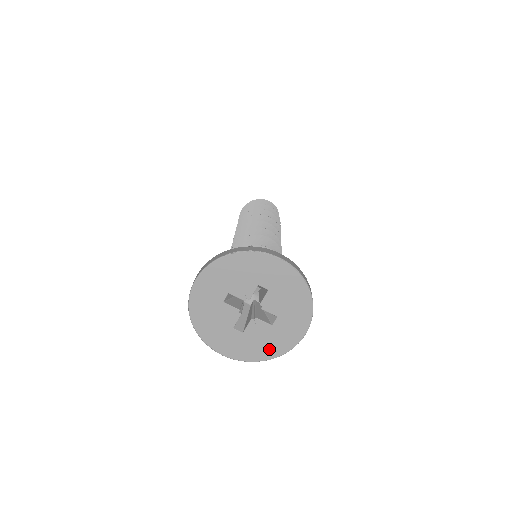
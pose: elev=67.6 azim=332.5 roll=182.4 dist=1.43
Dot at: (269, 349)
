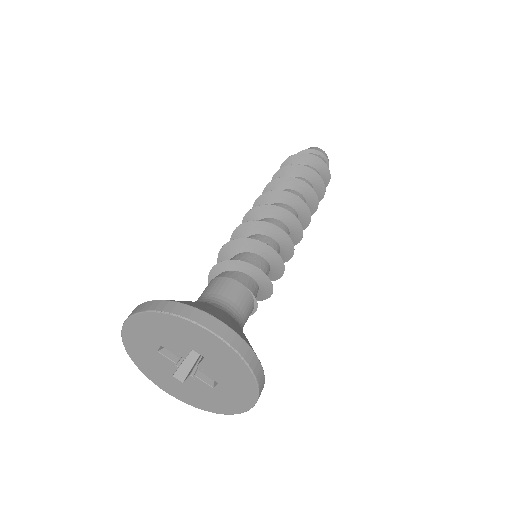
Dot at: (213, 405)
